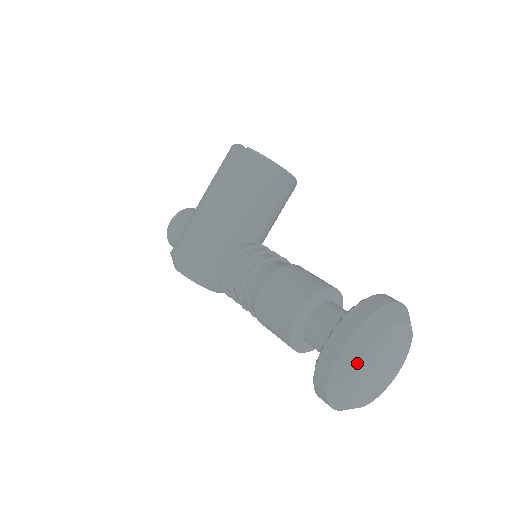
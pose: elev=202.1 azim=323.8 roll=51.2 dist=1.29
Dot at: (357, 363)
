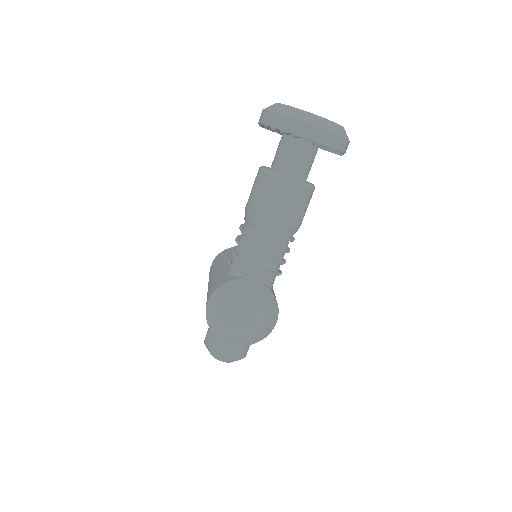
Dot at: (275, 104)
